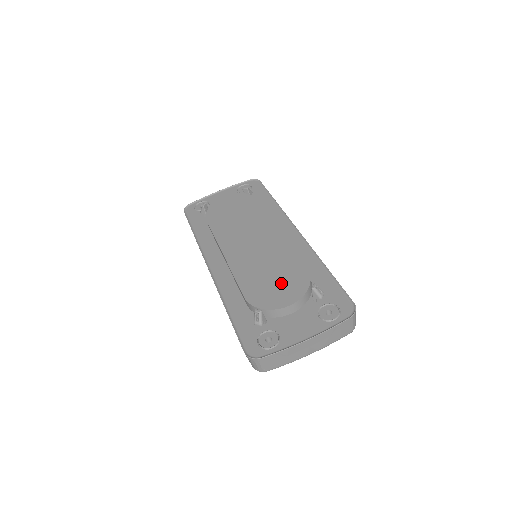
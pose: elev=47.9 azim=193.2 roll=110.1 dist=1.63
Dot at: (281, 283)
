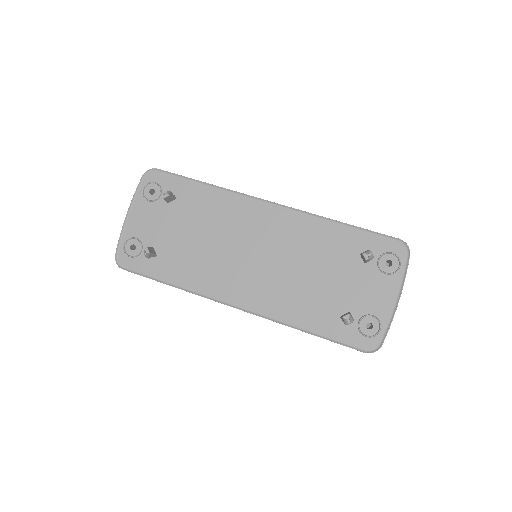
Dot at: (331, 274)
